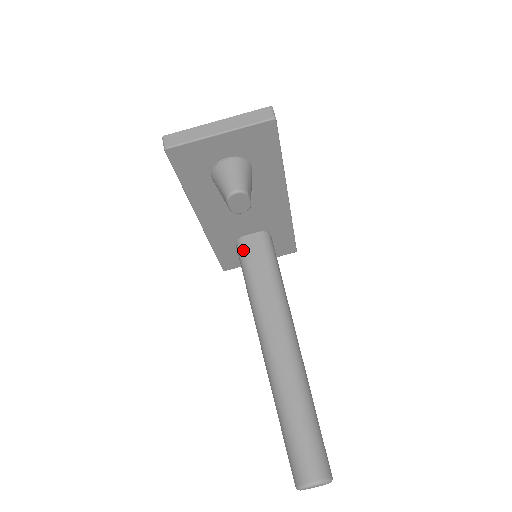
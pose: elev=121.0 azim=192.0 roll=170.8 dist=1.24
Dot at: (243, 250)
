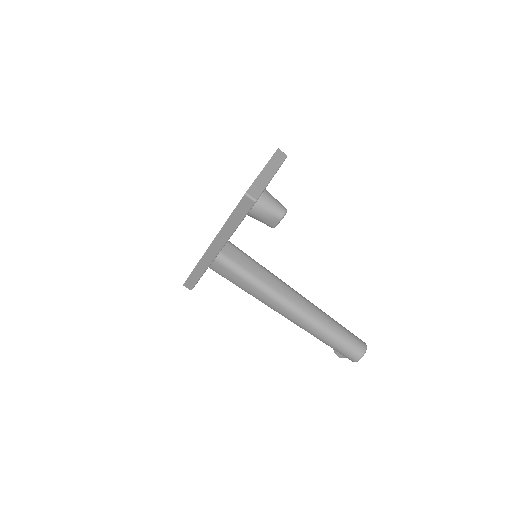
Dot at: (229, 260)
